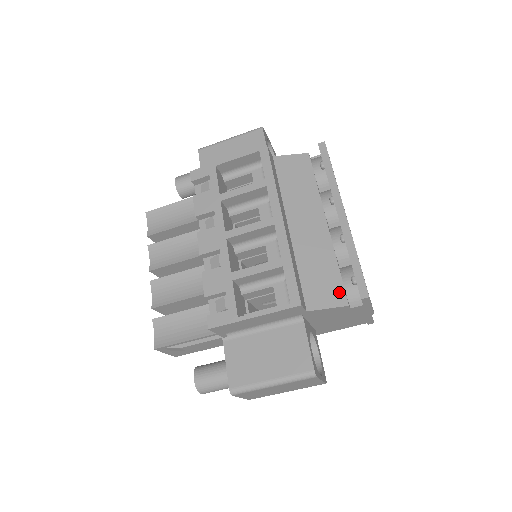
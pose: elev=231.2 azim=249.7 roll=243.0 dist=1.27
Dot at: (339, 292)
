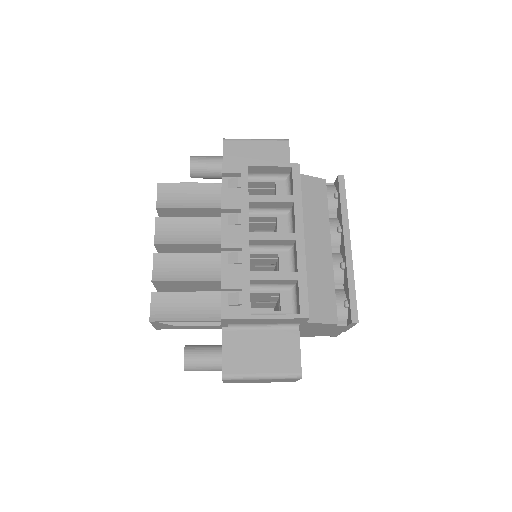
Dot at: (332, 311)
